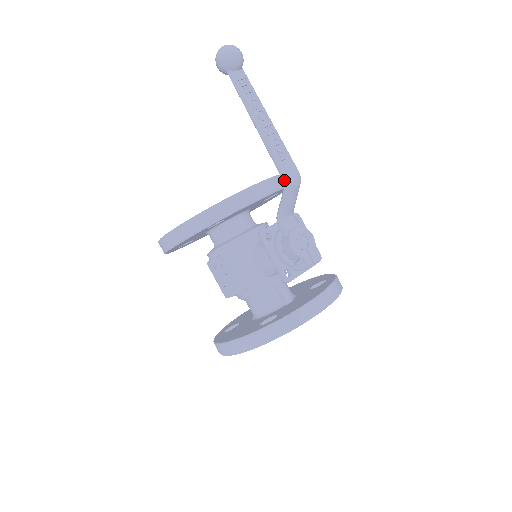
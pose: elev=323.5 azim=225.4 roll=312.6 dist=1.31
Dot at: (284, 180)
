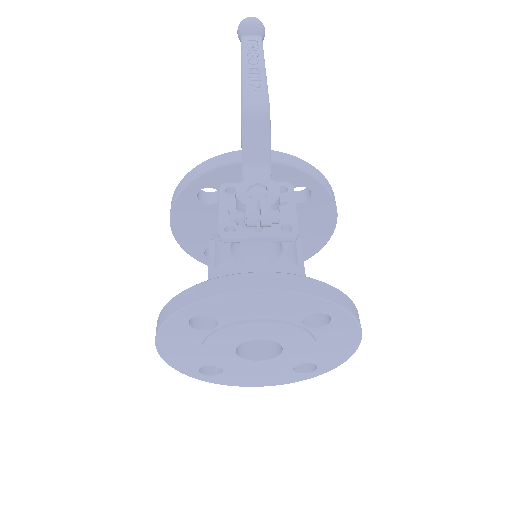
Dot at: (242, 107)
